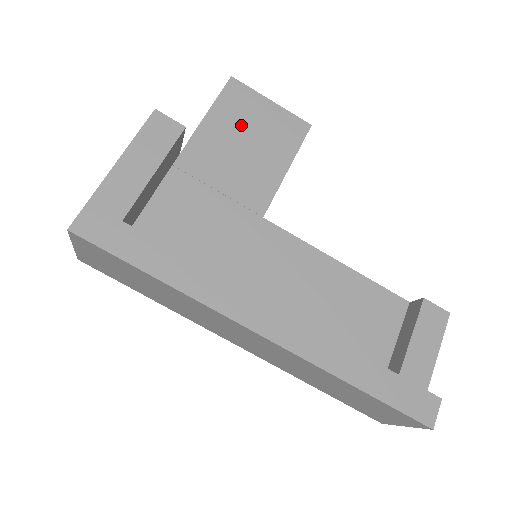
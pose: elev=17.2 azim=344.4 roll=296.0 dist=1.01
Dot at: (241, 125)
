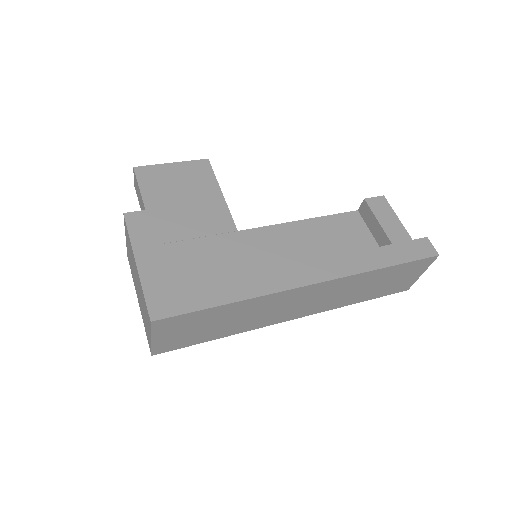
Dot at: (169, 190)
